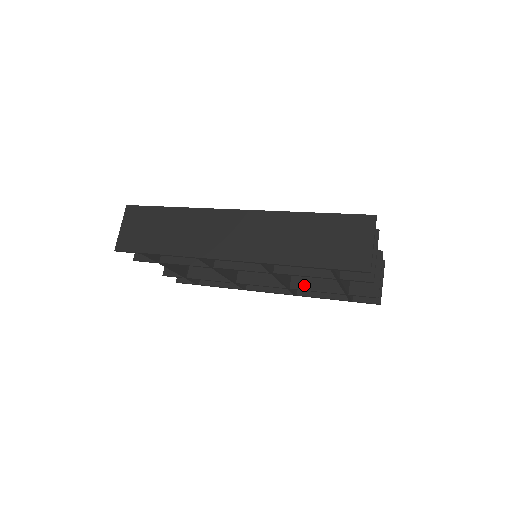
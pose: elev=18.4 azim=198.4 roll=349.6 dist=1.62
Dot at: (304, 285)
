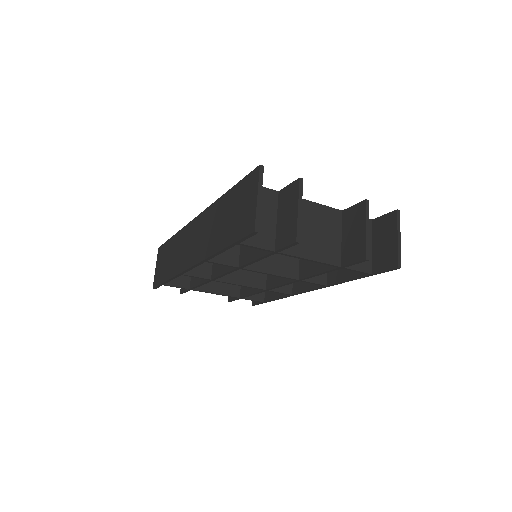
Dot at: (308, 271)
